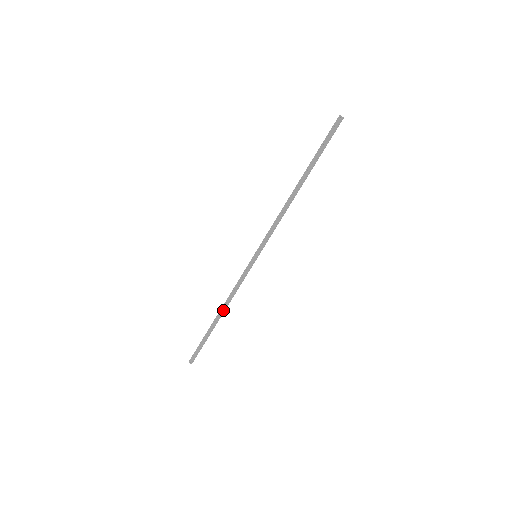
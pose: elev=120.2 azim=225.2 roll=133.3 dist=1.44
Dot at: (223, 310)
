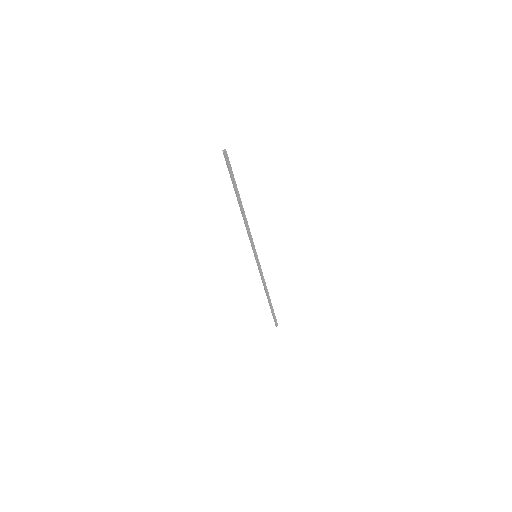
Dot at: (266, 293)
